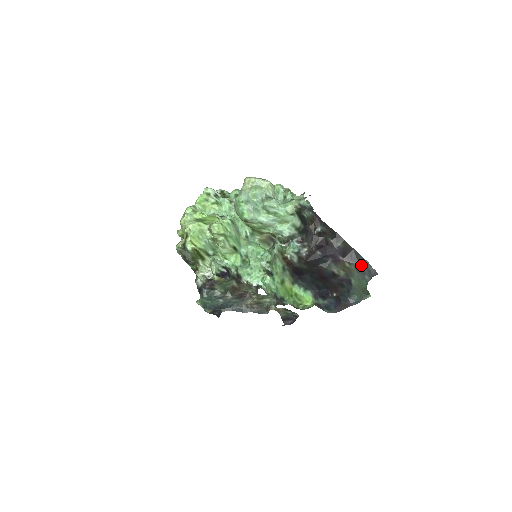
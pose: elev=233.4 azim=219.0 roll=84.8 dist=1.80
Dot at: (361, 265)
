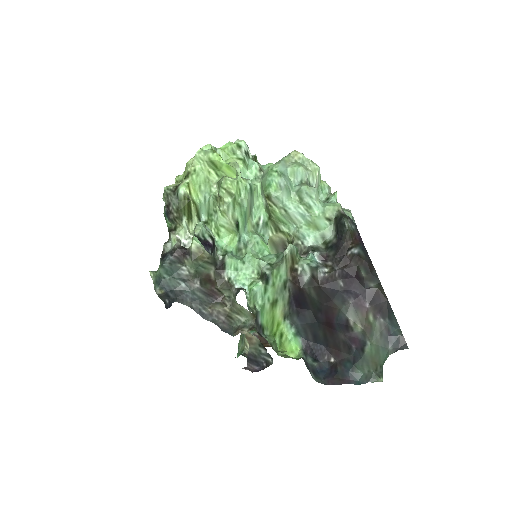
Dot at: (390, 326)
